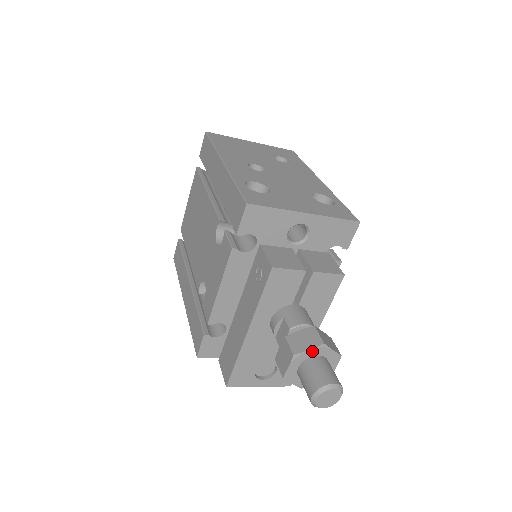
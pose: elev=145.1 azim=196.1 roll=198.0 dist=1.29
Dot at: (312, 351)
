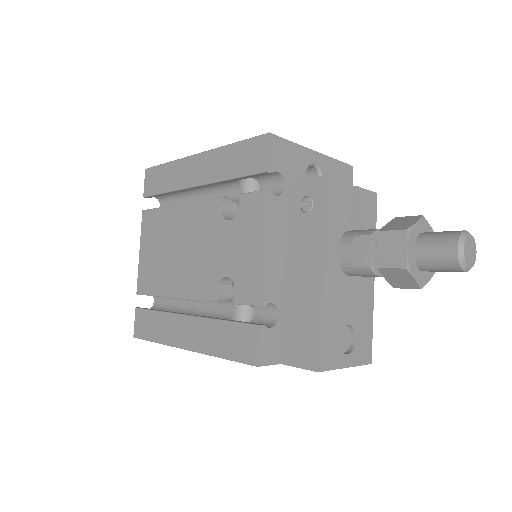
Dot at: (418, 225)
